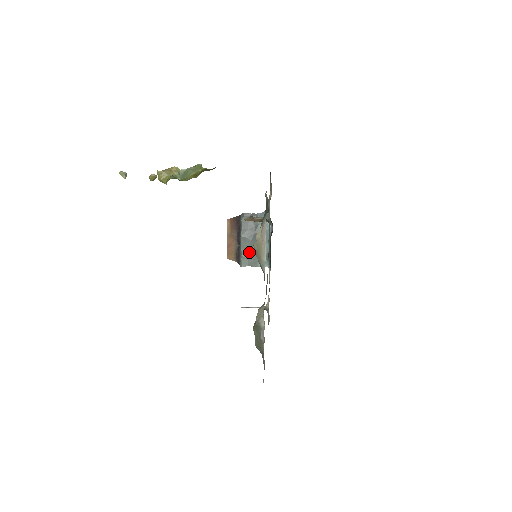
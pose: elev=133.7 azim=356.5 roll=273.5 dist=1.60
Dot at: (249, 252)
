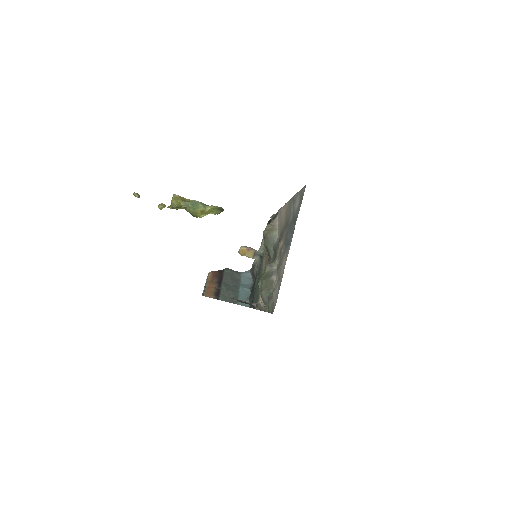
Dot at: (229, 293)
